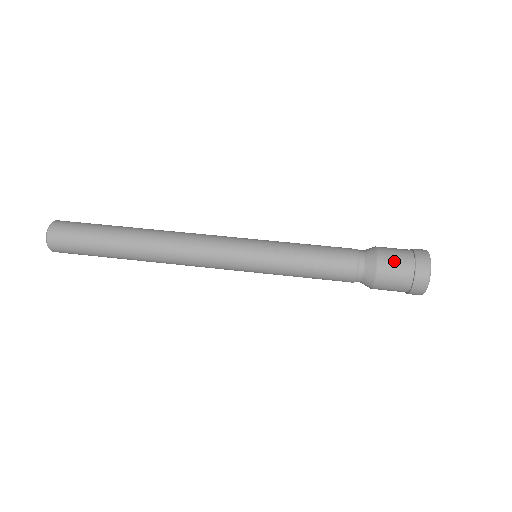
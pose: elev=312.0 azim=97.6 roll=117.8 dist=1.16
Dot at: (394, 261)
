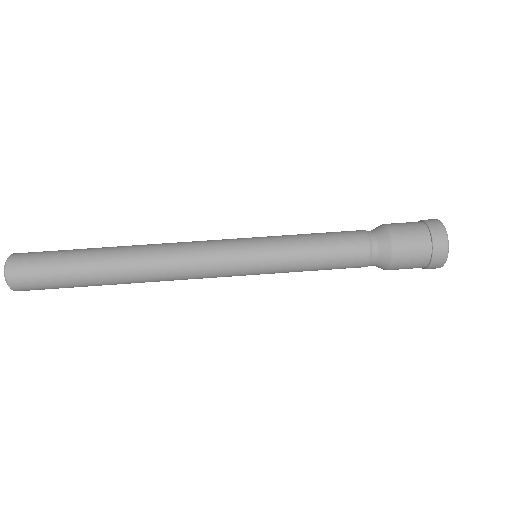
Dot at: (408, 265)
